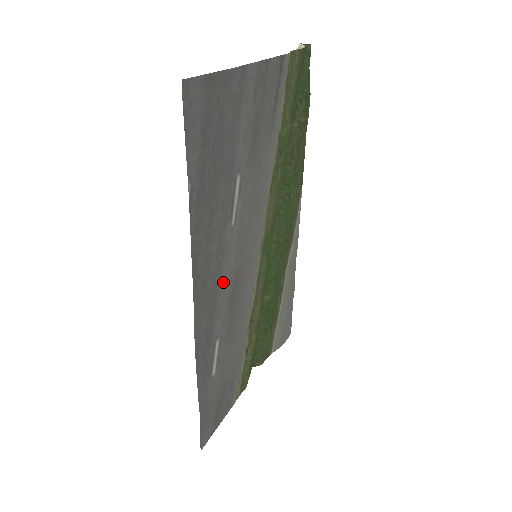
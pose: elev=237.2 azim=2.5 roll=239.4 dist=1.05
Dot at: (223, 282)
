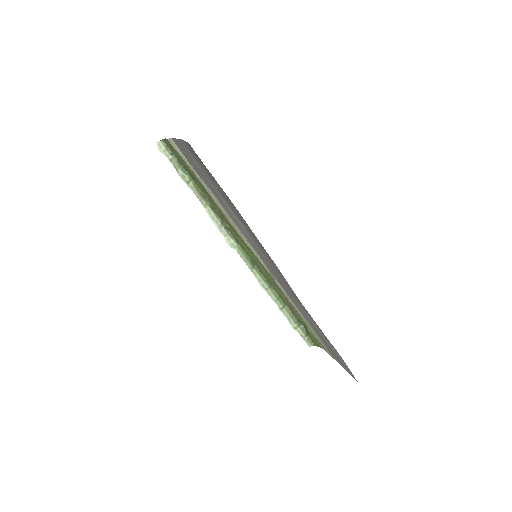
Dot at: (270, 265)
